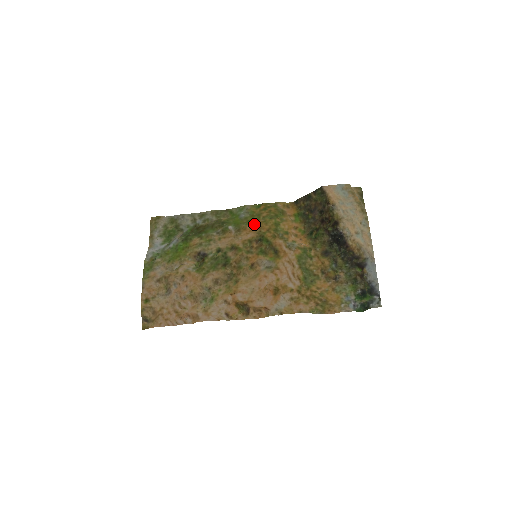
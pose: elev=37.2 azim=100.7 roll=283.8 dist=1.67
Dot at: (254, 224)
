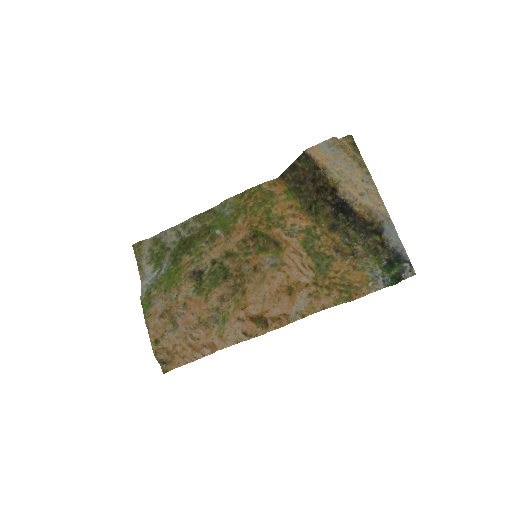
Dot at: (242, 220)
